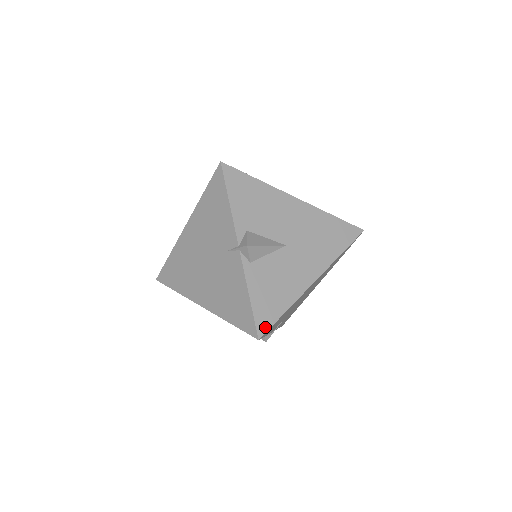
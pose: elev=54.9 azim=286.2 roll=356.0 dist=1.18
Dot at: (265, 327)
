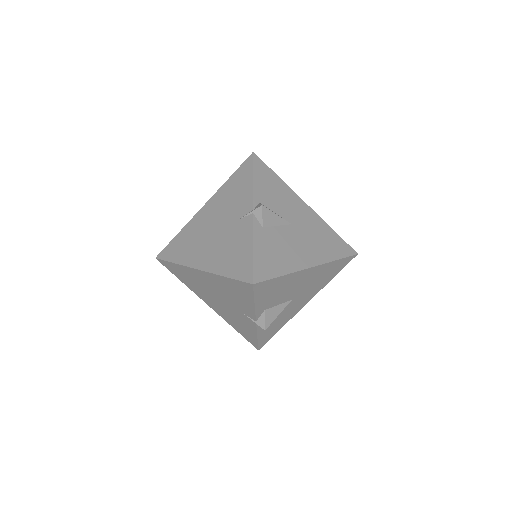
Dot at: (264, 343)
